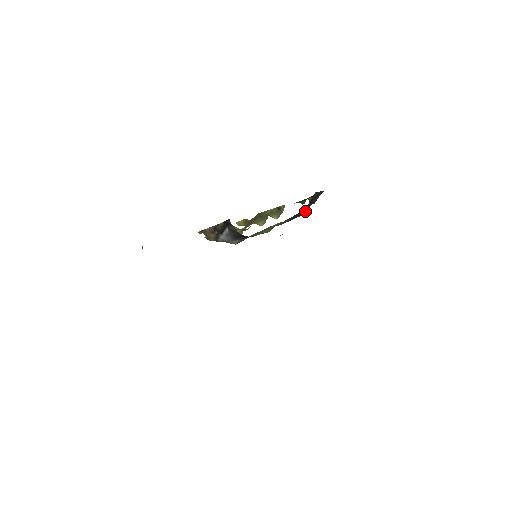
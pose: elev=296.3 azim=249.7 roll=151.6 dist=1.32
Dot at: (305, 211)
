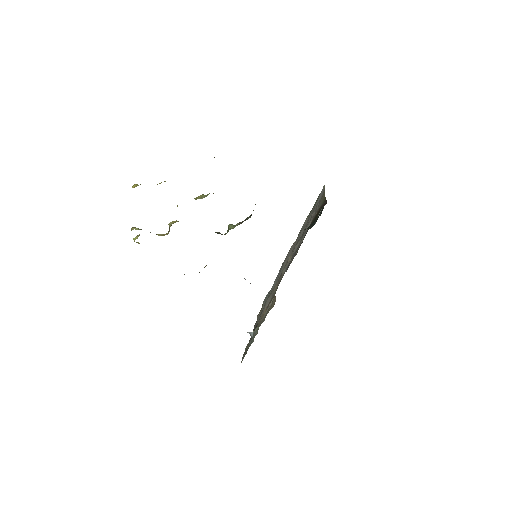
Dot at: occluded
